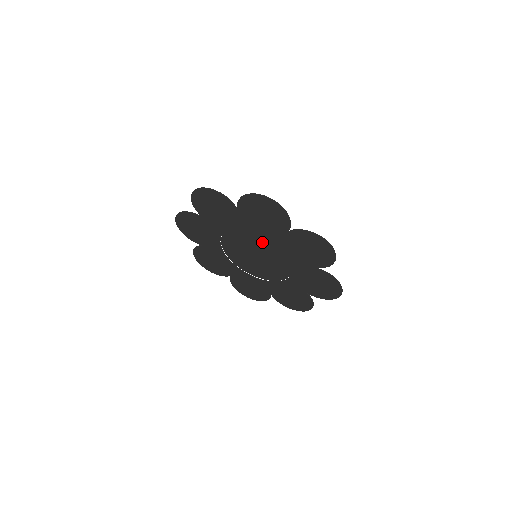
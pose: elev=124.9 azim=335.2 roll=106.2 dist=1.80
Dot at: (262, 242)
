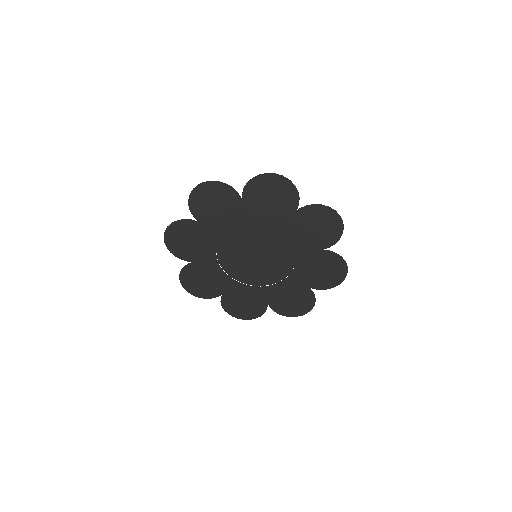
Dot at: (265, 235)
